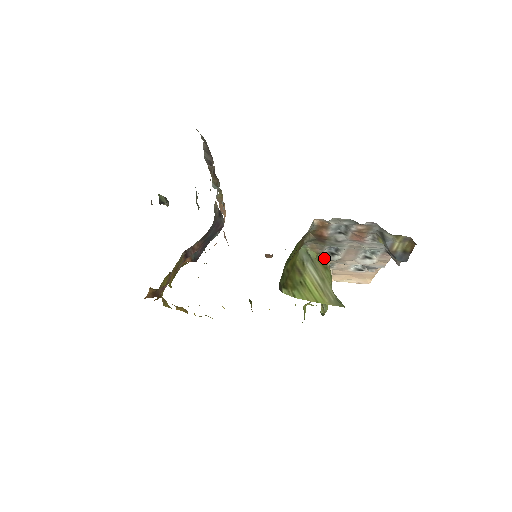
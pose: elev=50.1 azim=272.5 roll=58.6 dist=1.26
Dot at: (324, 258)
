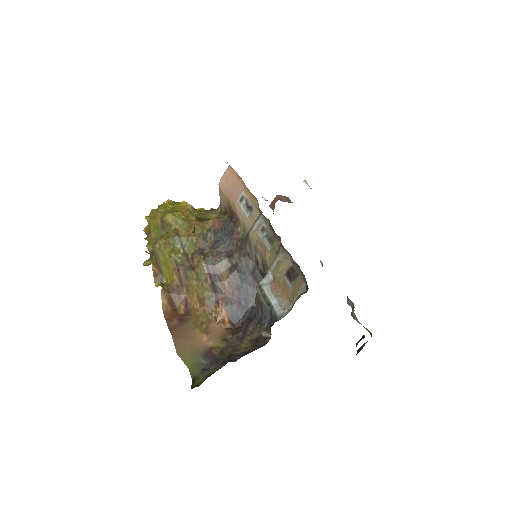
Dot at: occluded
